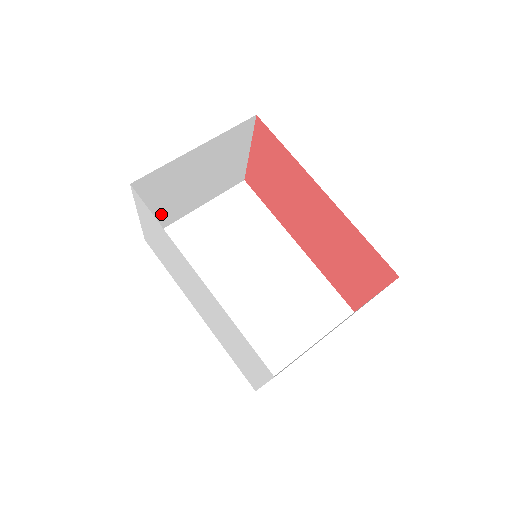
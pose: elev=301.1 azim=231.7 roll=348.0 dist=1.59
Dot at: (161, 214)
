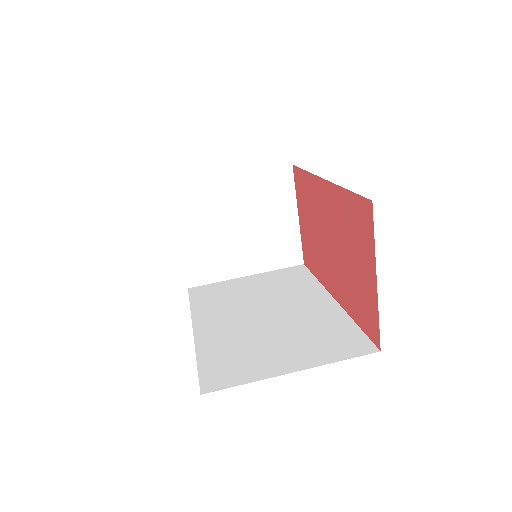
Dot at: (203, 256)
